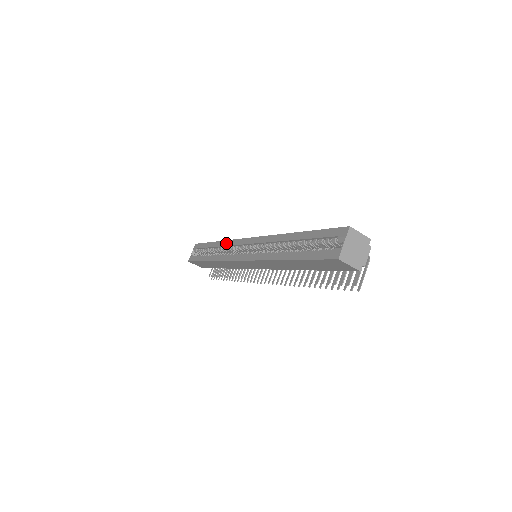
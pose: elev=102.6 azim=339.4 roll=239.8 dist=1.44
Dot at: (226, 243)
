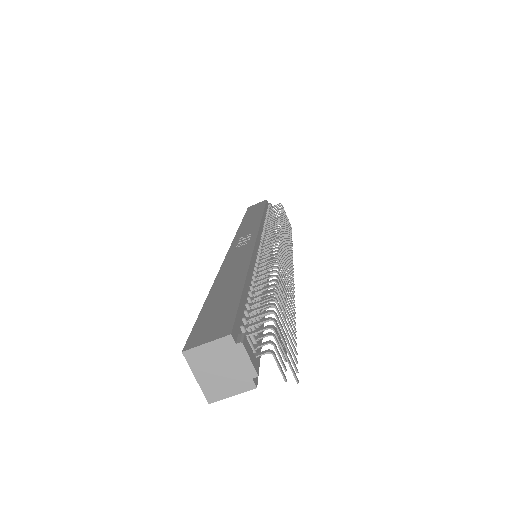
Dot at: occluded
